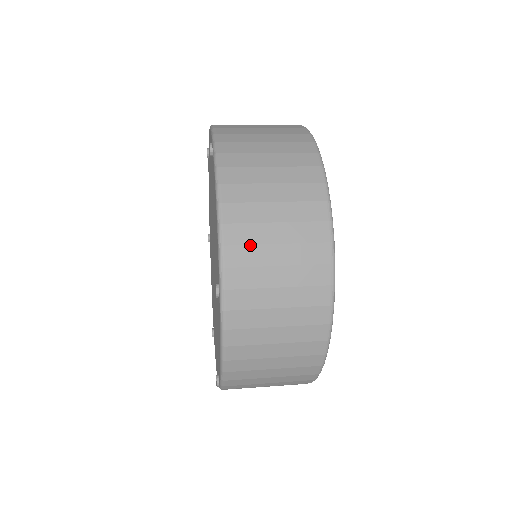
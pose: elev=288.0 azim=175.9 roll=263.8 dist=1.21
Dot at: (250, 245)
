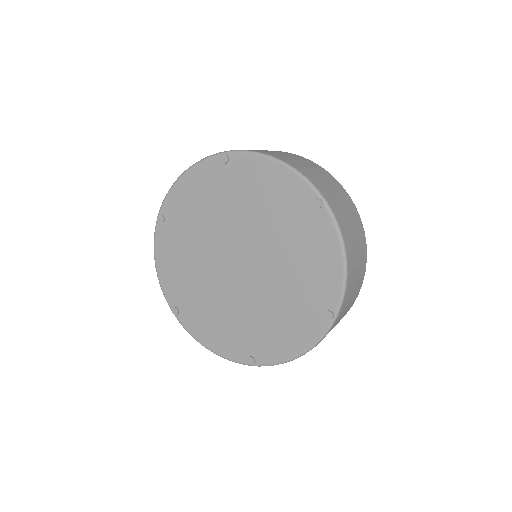
Dot at: (352, 284)
